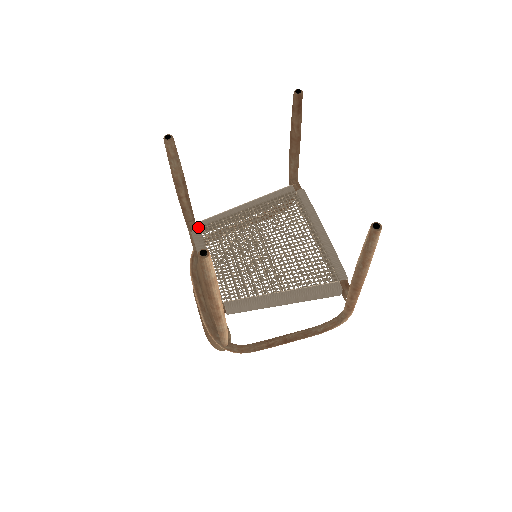
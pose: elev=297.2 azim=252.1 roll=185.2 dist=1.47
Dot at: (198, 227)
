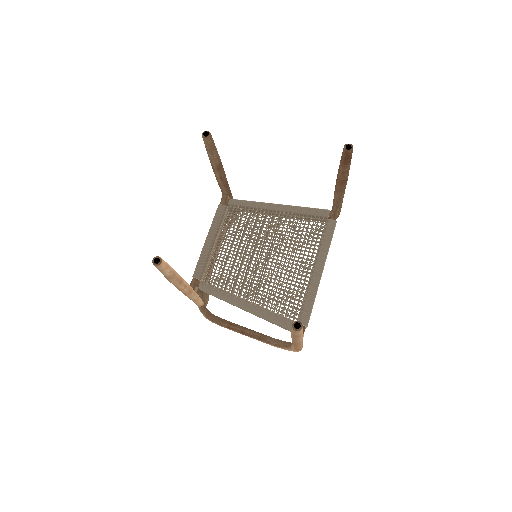
Dot at: (227, 203)
